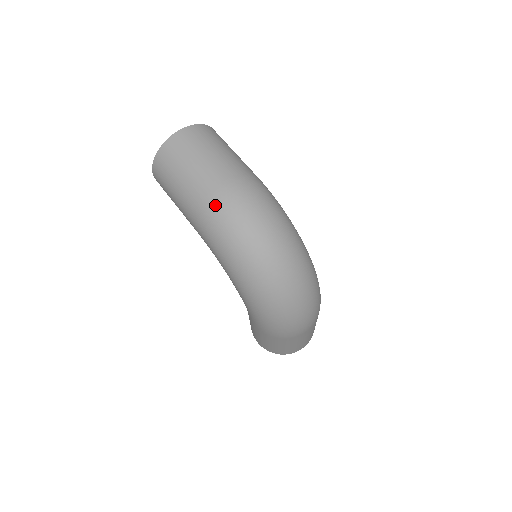
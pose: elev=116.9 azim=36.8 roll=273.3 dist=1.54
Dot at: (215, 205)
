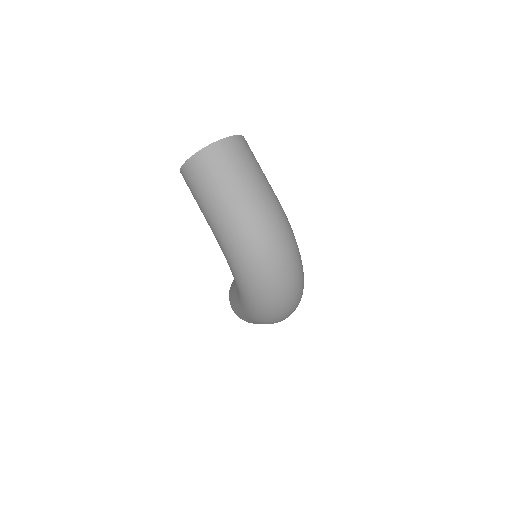
Dot at: (241, 227)
